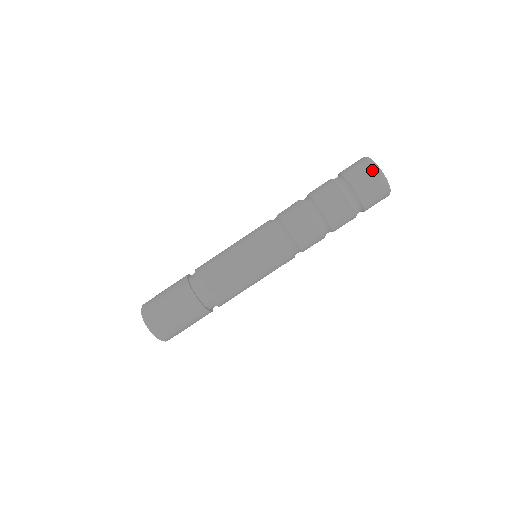
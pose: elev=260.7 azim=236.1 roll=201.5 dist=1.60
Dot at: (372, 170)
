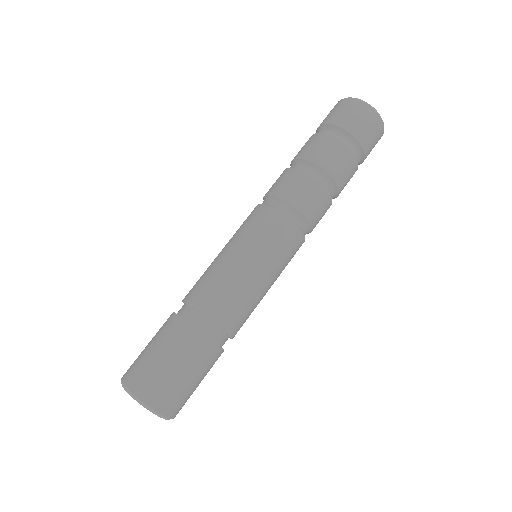
Dot at: (354, 104)
